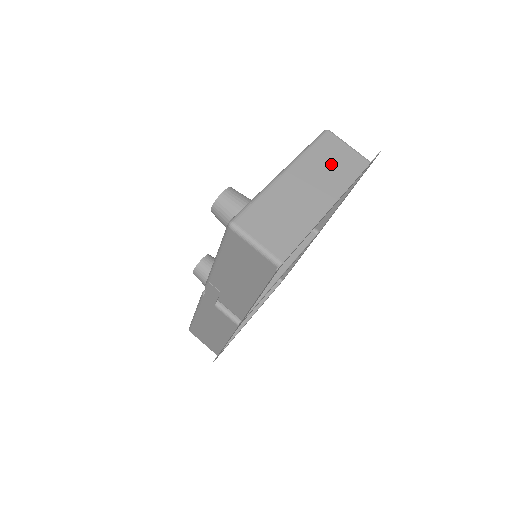
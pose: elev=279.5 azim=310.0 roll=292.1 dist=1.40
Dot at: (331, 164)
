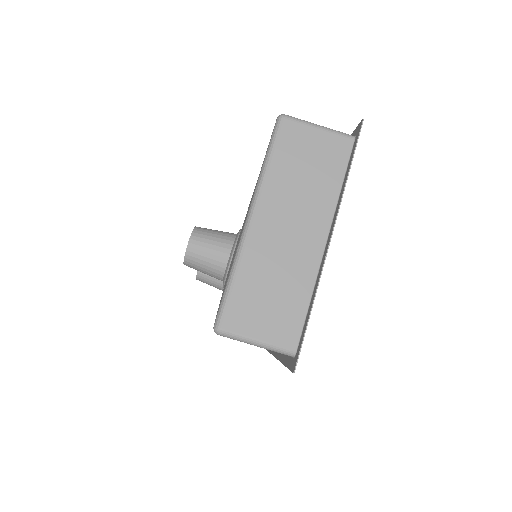
Dot at: (305, 172)
